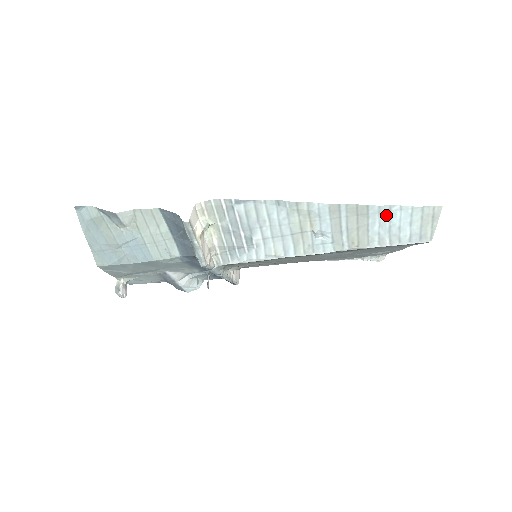
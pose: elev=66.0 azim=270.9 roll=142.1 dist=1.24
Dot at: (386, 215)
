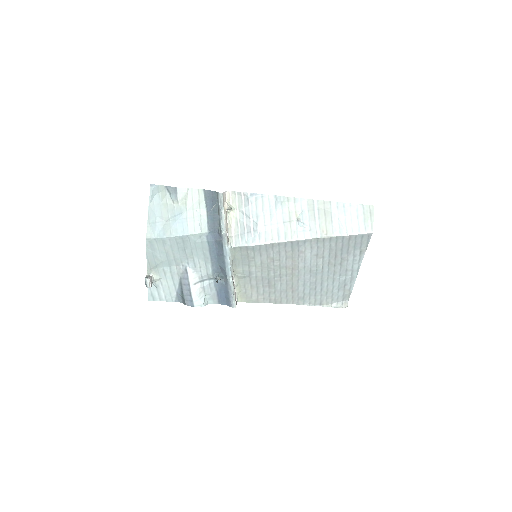
Dot at: (342, 210)
